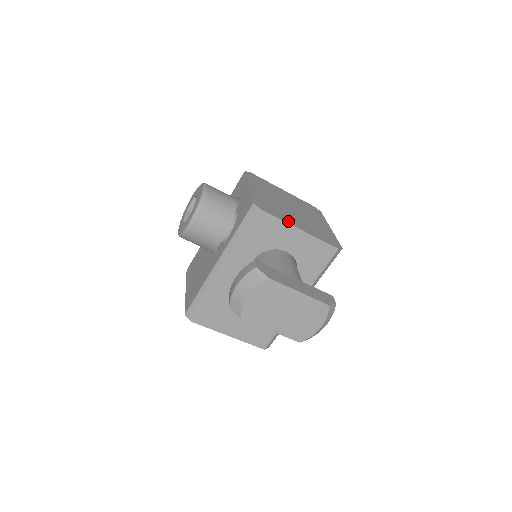
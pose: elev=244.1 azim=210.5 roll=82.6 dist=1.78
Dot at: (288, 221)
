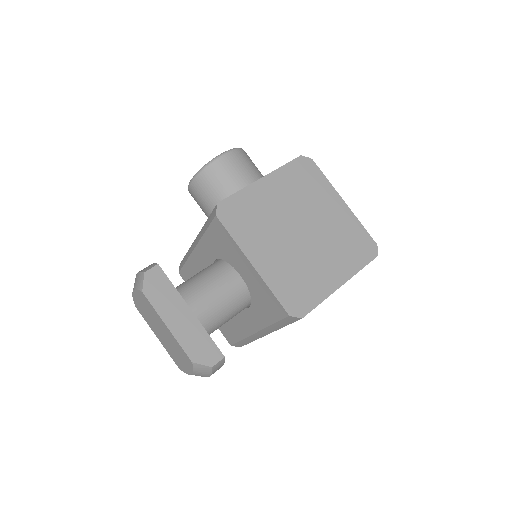
Dot at: (246, 245)
